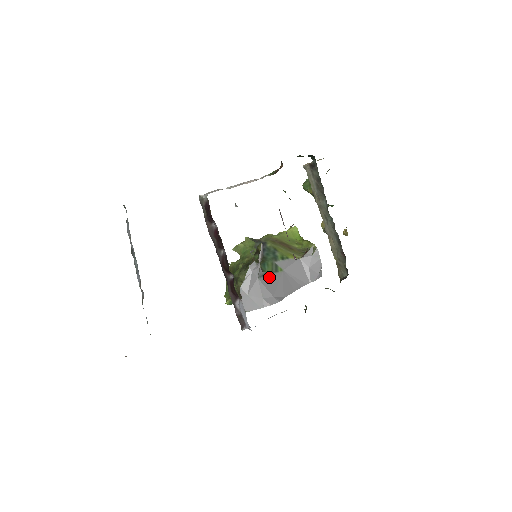
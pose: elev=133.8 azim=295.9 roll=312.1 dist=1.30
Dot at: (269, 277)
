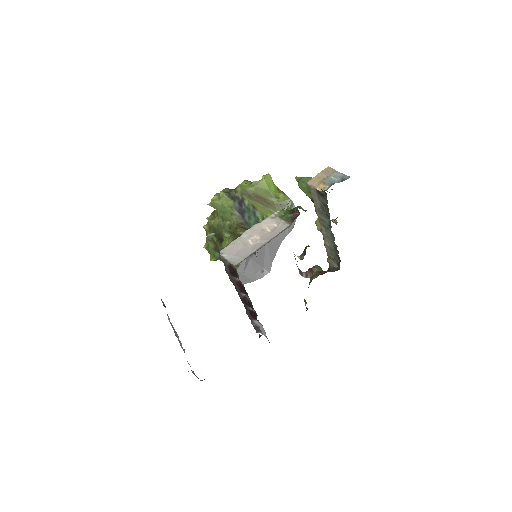
Dot at: (258, 250)
